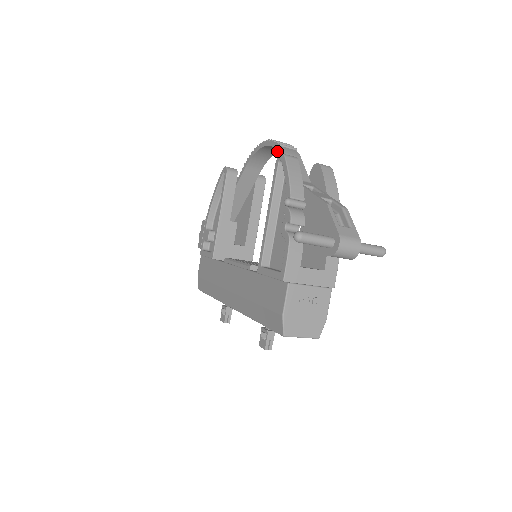
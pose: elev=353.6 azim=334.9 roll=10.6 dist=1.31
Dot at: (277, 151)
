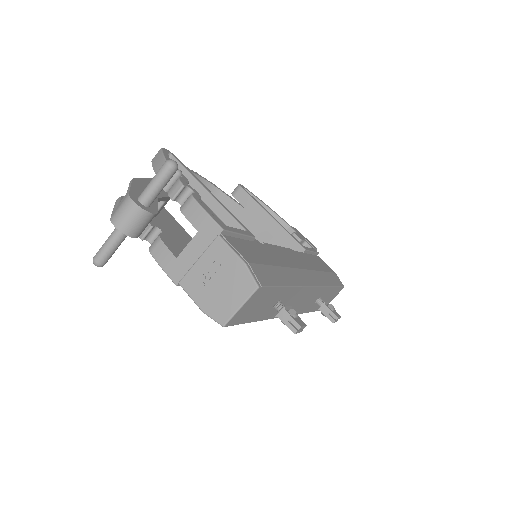
Dot at: occluded
